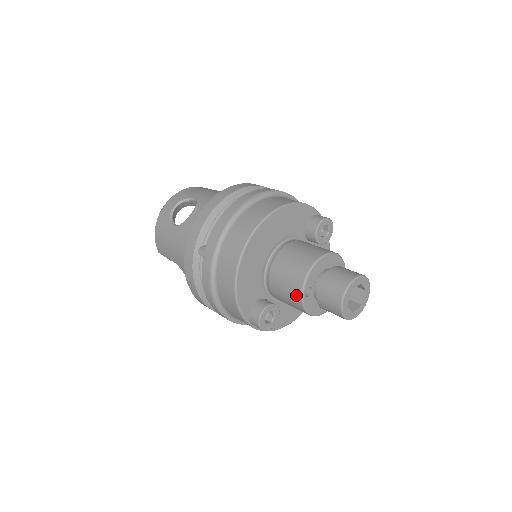
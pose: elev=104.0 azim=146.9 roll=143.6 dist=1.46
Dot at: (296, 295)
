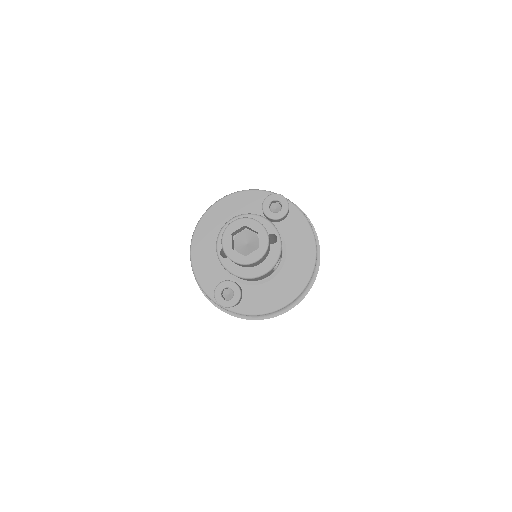
Dot at: occluded
